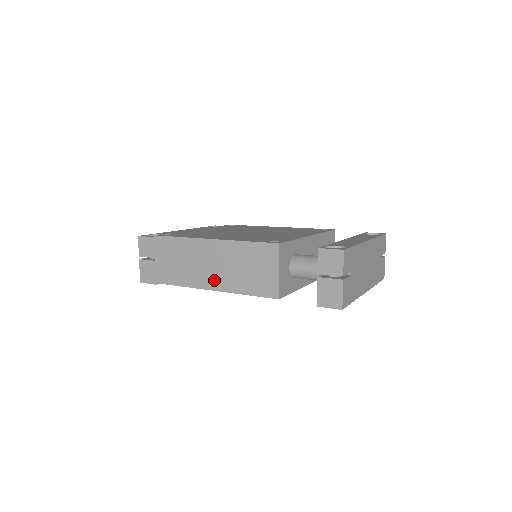
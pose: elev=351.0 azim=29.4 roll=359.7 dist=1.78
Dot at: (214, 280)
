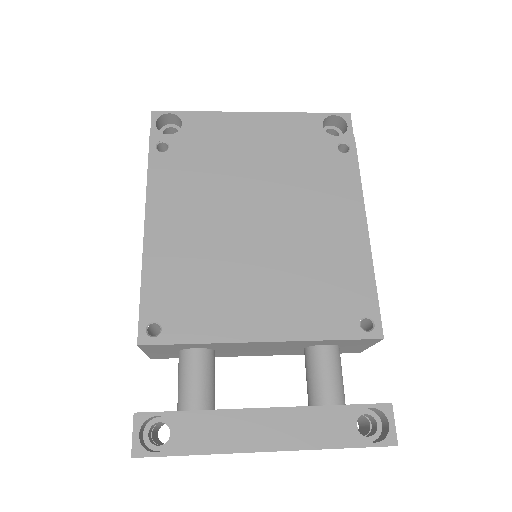
Dot at: occluded
